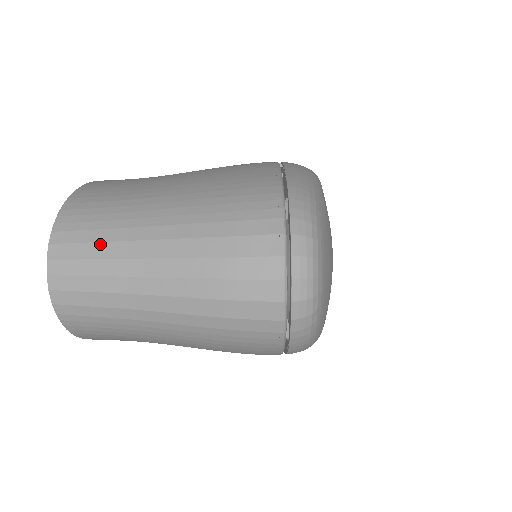
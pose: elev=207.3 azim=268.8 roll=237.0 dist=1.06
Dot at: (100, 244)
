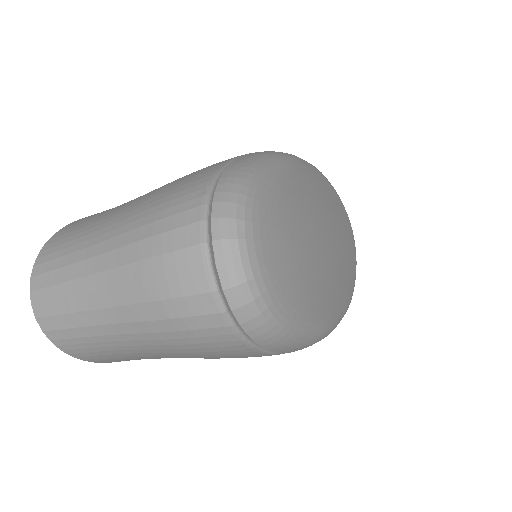
Dot at: (64, 268)
